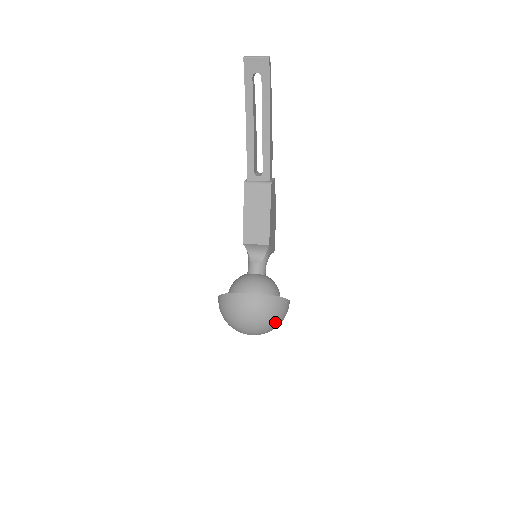
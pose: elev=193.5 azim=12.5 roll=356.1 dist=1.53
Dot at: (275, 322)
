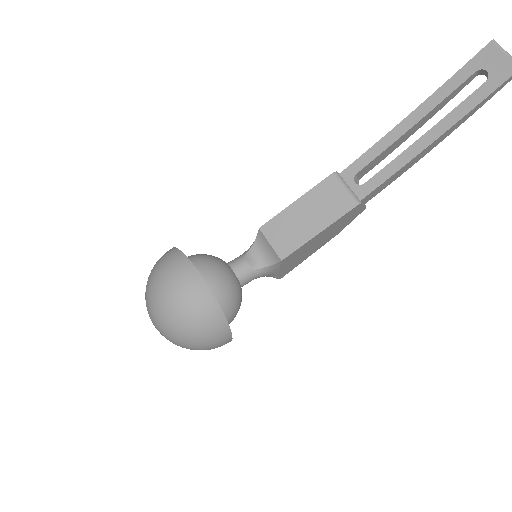
Dot at: (191, 340)
